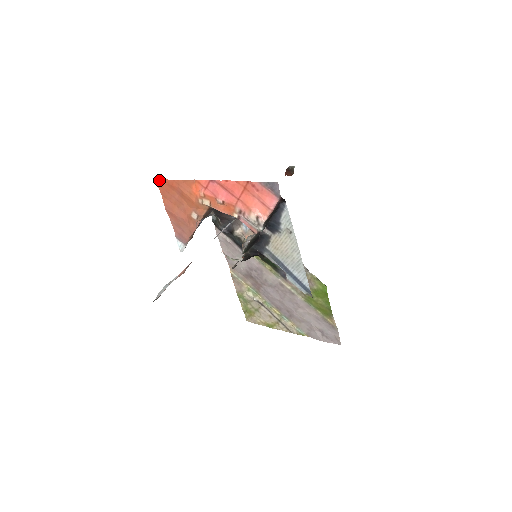
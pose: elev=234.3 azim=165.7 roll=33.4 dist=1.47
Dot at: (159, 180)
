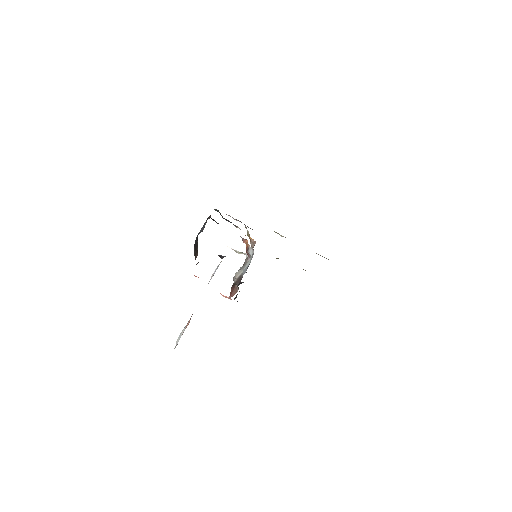
Dot at: occluded
